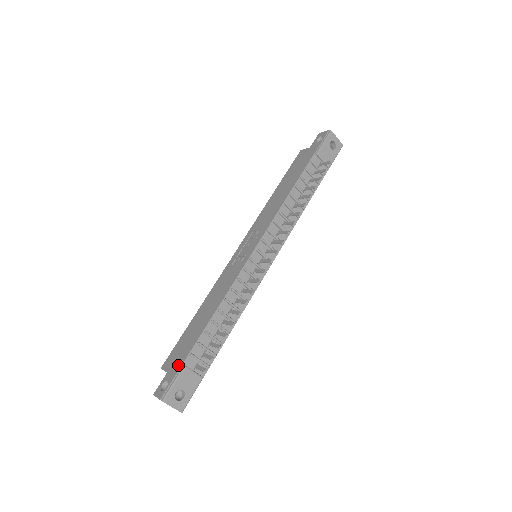
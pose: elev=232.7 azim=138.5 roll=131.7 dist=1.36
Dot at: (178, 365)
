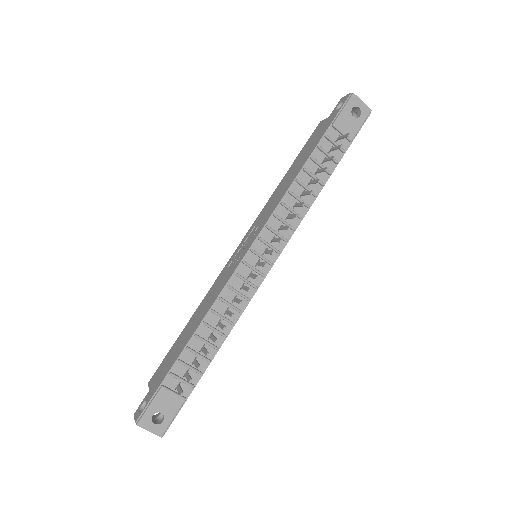
Dot at: (157, 384)
